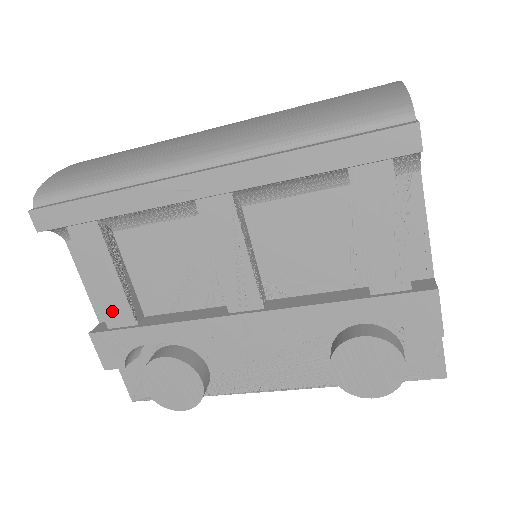
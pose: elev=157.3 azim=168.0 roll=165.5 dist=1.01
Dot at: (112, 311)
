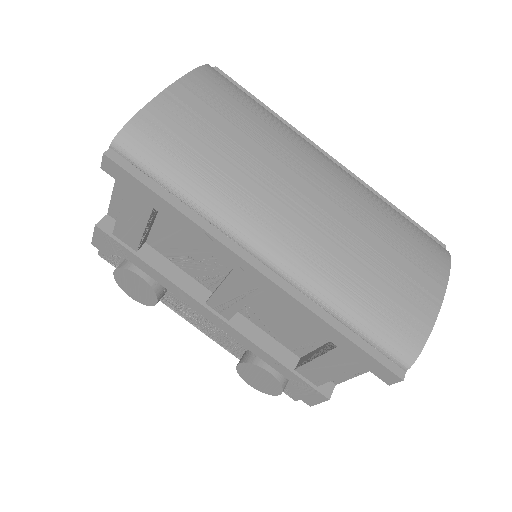
Dot at: (124, 232)
